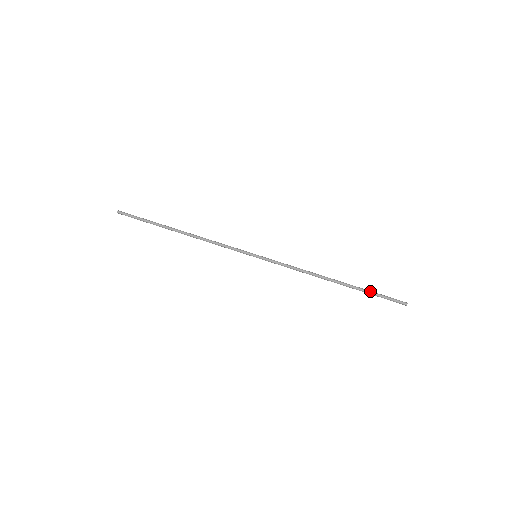
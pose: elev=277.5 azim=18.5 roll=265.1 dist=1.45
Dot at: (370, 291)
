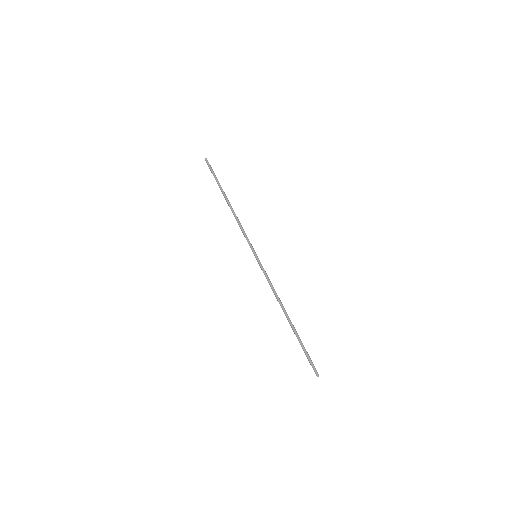
Dot at: occluded
